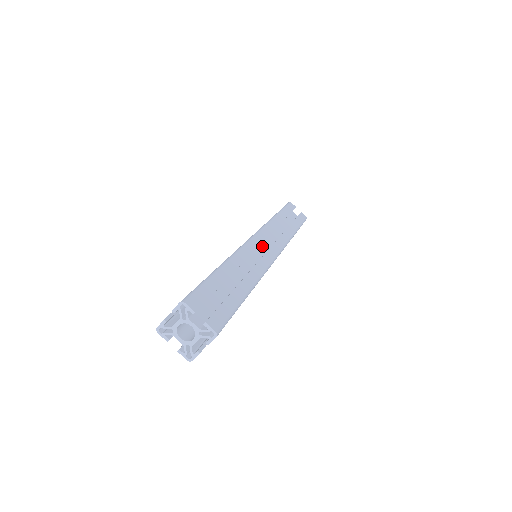
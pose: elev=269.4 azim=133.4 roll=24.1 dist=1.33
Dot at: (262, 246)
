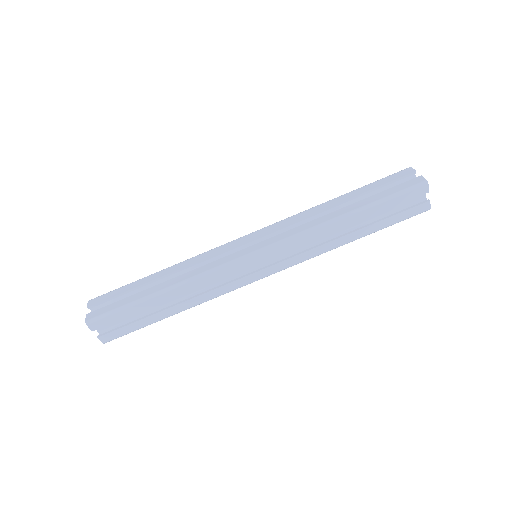
Dot at: occluded
